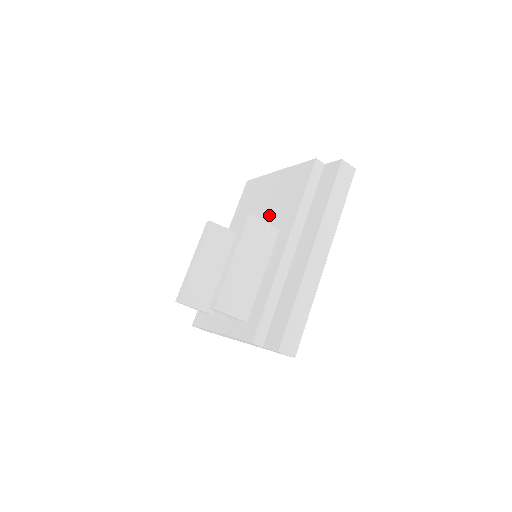
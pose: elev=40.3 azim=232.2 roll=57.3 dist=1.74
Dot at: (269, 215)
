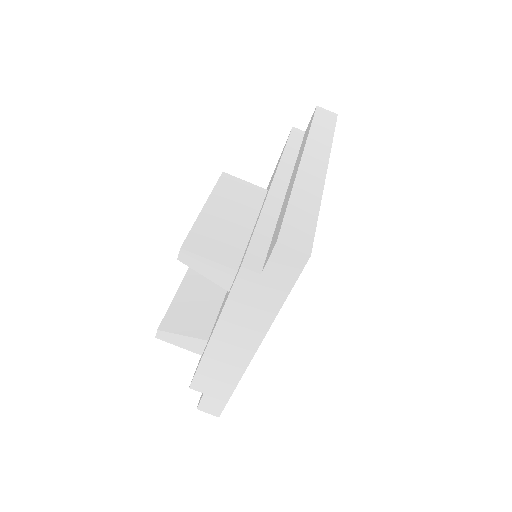
Dot at: occluded
